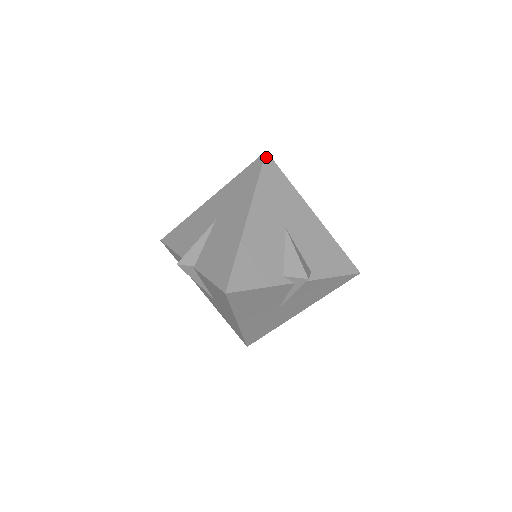
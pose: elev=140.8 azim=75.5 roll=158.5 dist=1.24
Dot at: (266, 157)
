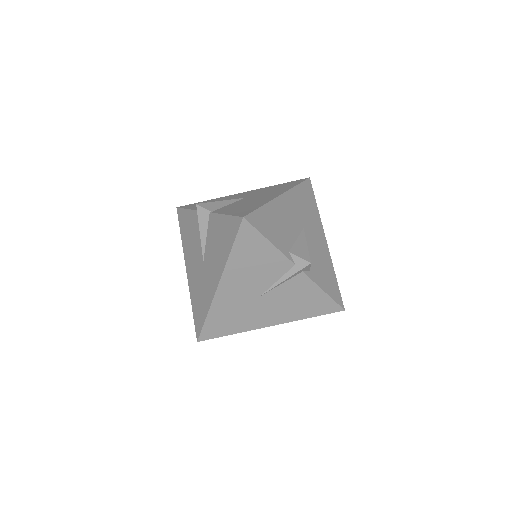
Dot at: (308, 180)
